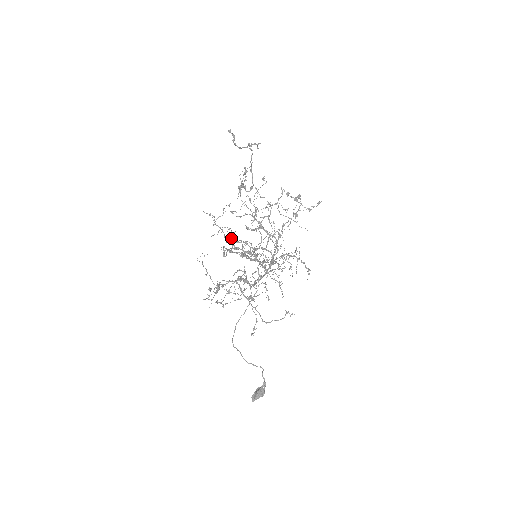
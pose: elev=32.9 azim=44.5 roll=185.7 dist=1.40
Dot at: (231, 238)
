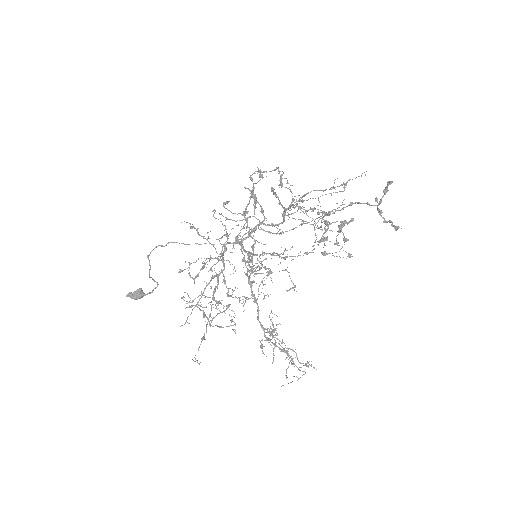
Dot at: (261, 268)
